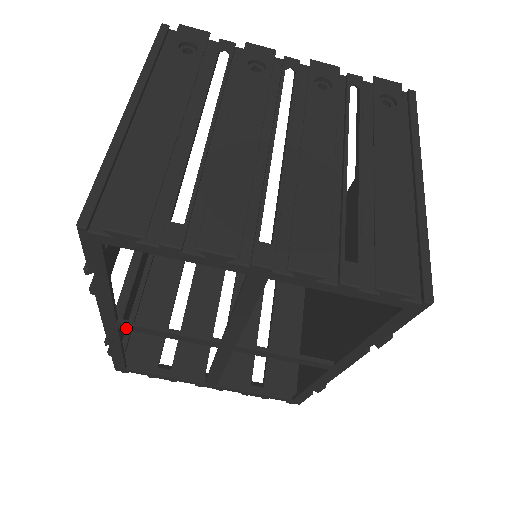
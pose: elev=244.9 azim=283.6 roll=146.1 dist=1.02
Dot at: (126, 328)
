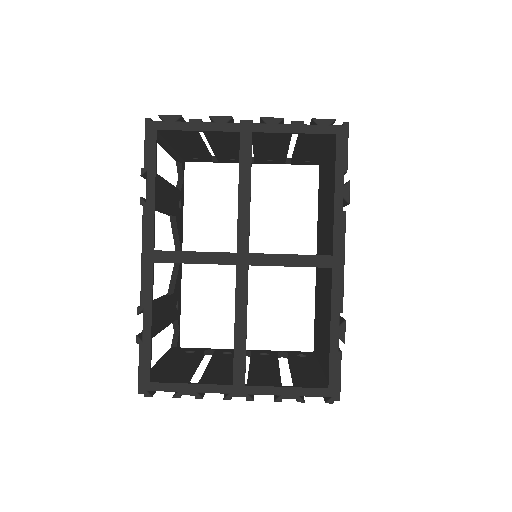
Dot at: (160, 259)
